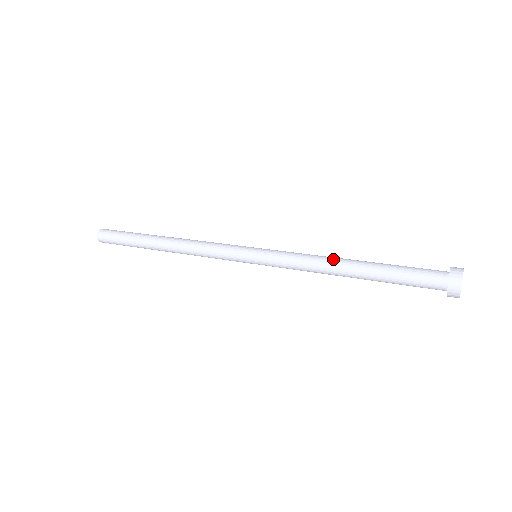
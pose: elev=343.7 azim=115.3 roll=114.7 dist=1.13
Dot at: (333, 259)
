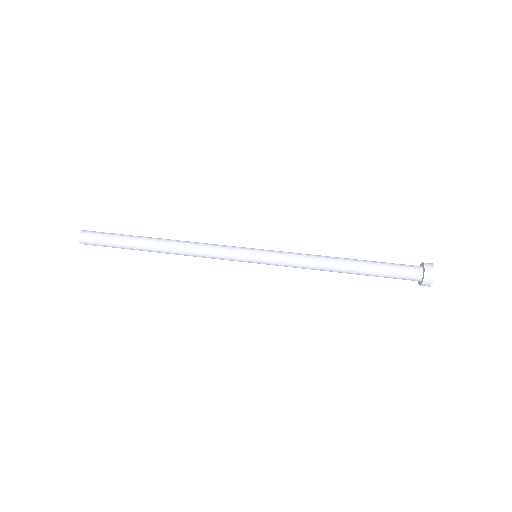
Dot at: (328, 267)
